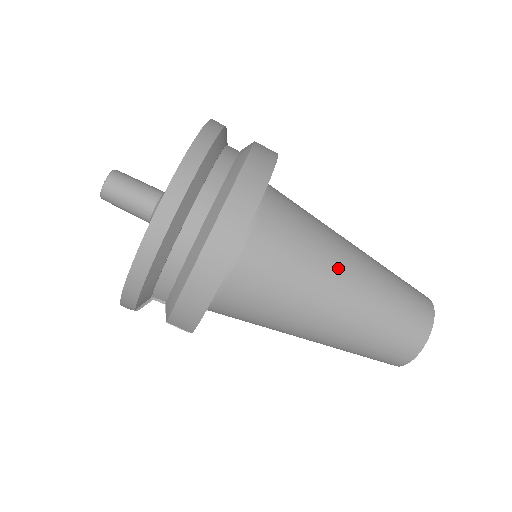
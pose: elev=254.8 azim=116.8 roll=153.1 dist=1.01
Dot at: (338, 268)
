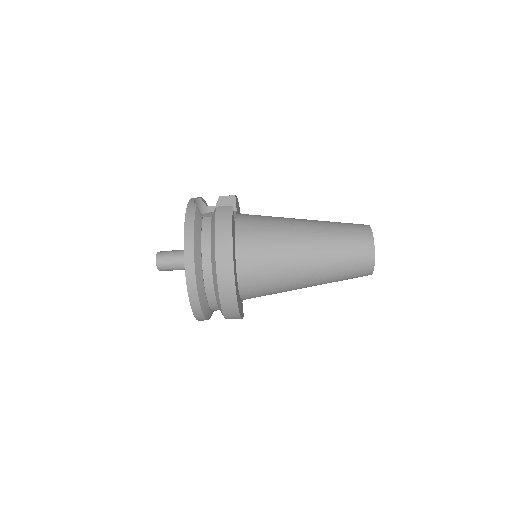
Dot at: (299, 263)
